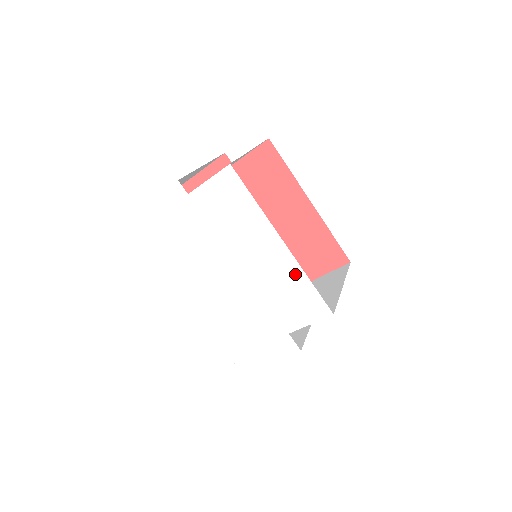
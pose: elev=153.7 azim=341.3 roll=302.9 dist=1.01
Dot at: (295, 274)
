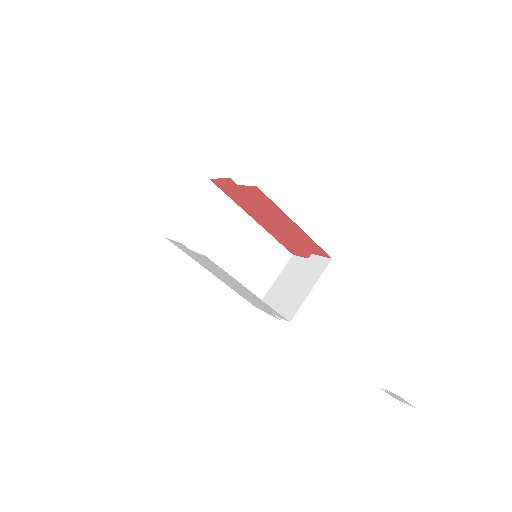
Dot at: (263, 302)
